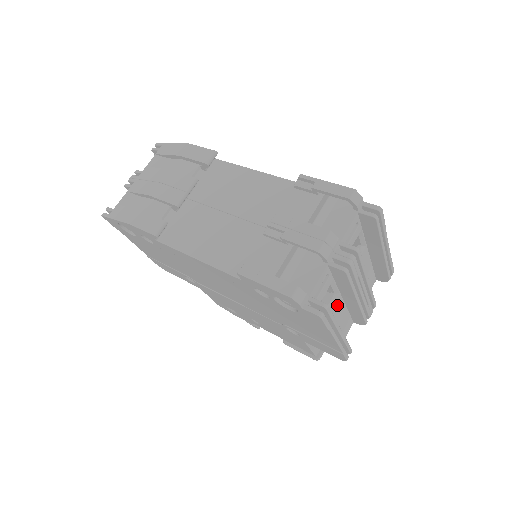
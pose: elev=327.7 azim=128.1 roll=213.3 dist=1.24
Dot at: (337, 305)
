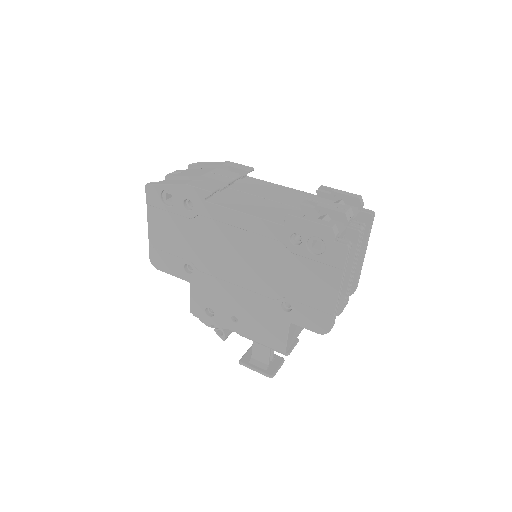
Dot at: occluded
